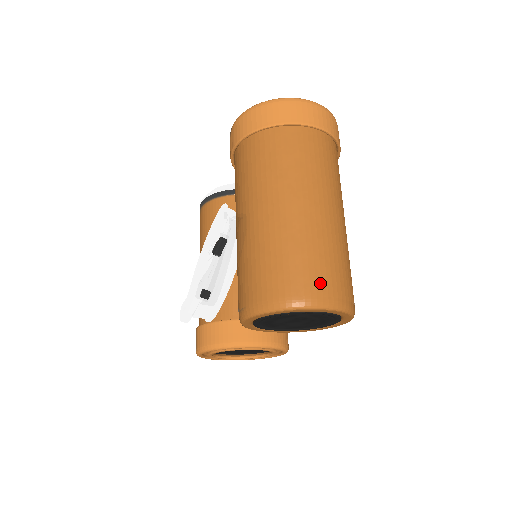
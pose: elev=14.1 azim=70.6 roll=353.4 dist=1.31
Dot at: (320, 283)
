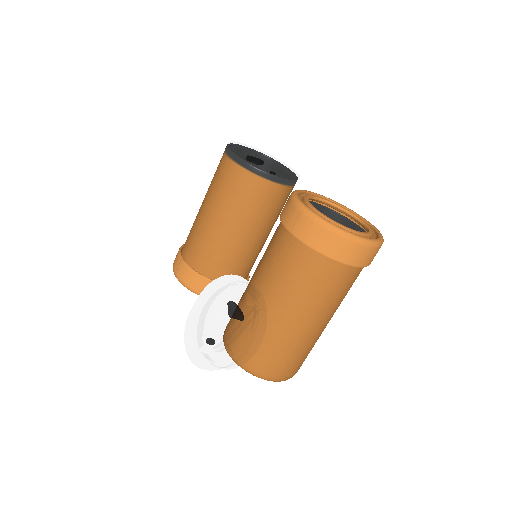
Dot at: (288, 371)
